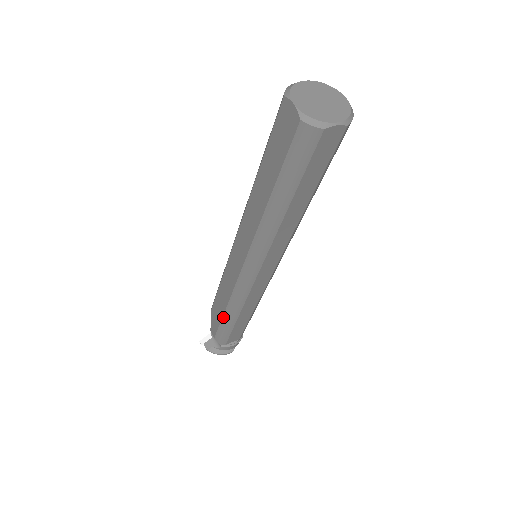
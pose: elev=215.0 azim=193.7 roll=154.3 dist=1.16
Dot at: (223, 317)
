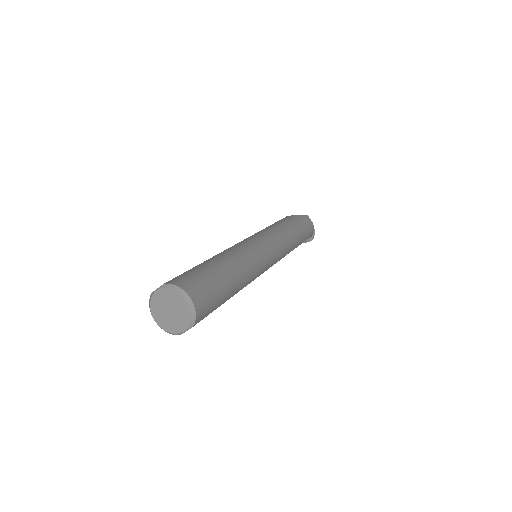
Dot at: occluded
